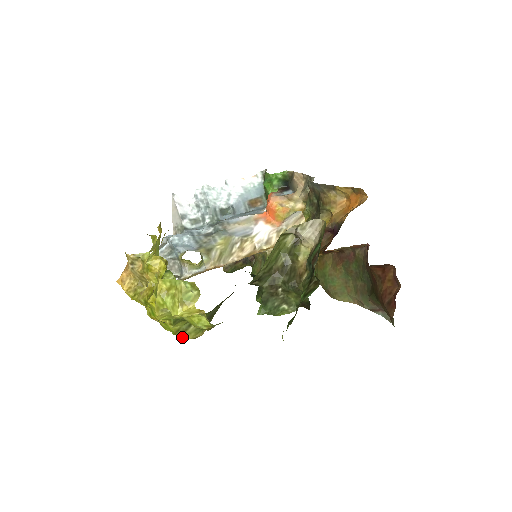
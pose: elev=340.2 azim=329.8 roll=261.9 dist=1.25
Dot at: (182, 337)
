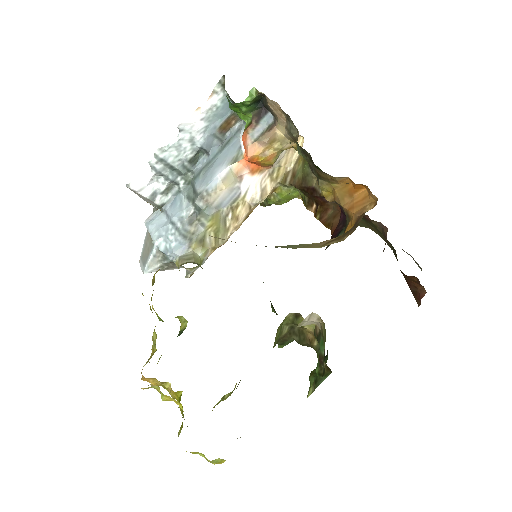
Dot at: occluded
